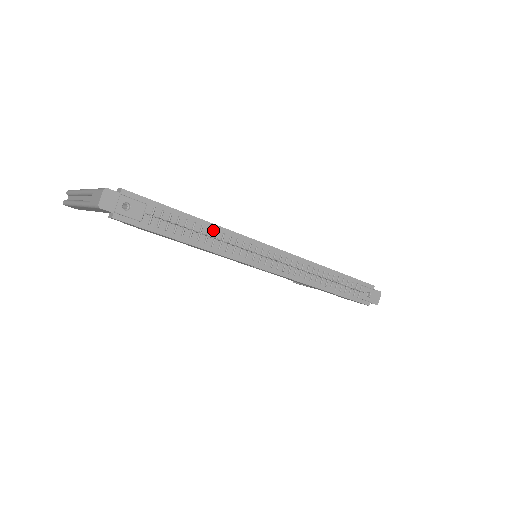
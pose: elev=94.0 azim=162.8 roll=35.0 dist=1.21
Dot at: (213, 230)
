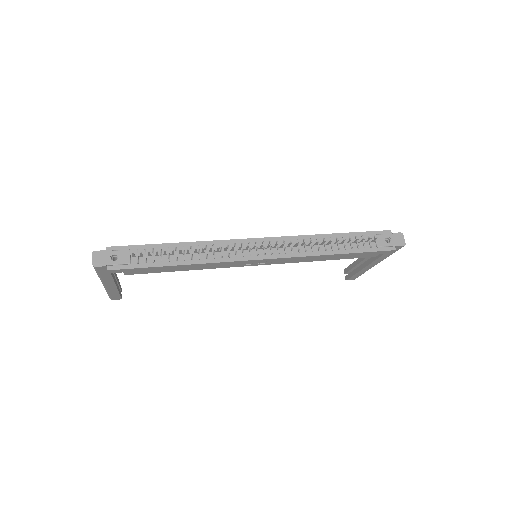
Dot at: (195, 247)
